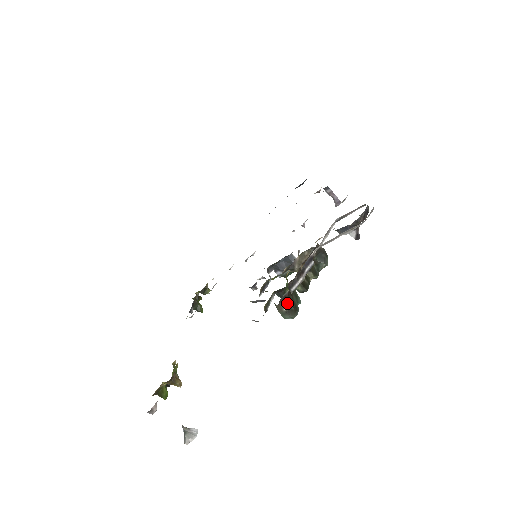
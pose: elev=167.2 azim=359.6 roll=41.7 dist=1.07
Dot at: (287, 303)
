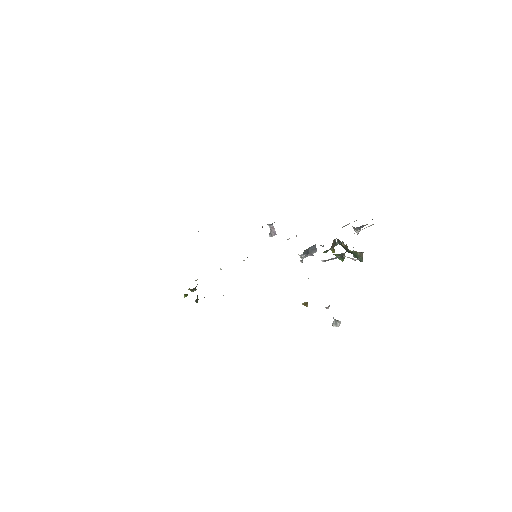
Dot at: (362, 253)
